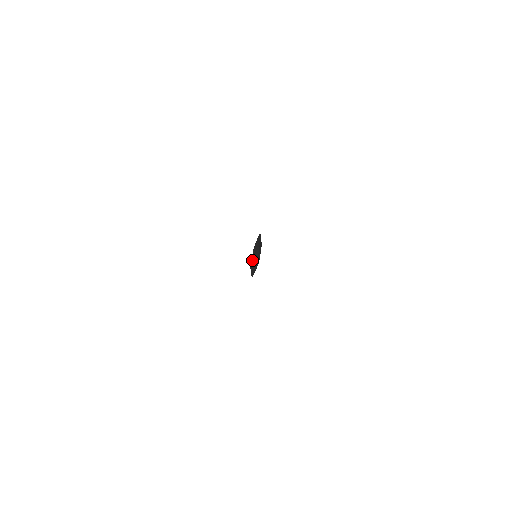
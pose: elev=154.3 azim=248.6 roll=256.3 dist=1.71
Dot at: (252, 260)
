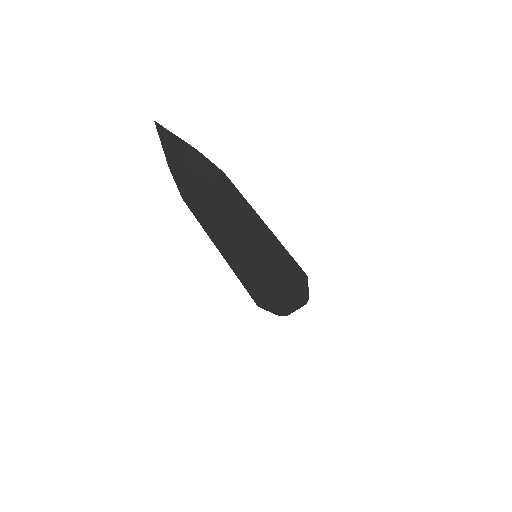
Dot at: (177, 149)
